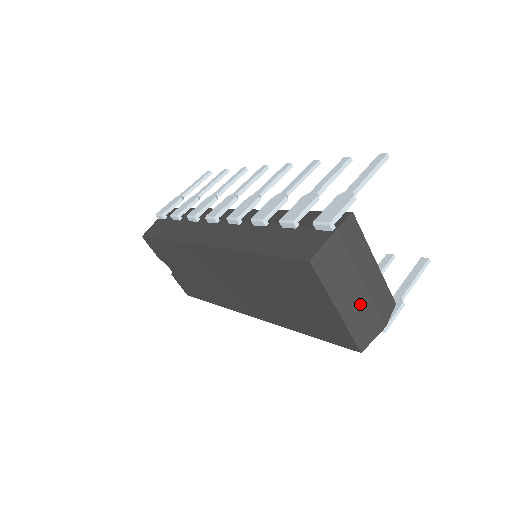
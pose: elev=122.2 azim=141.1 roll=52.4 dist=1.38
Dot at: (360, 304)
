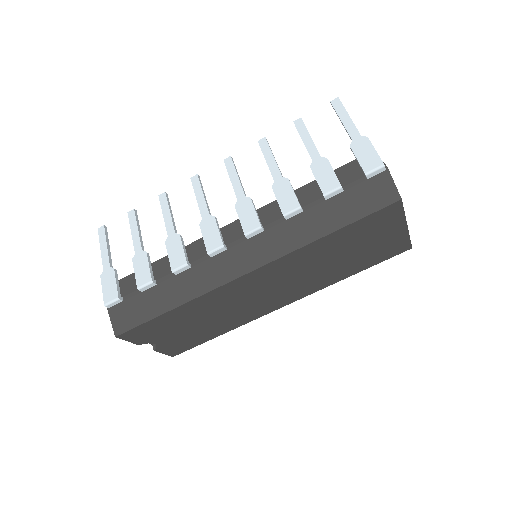
Dot at: occluded
